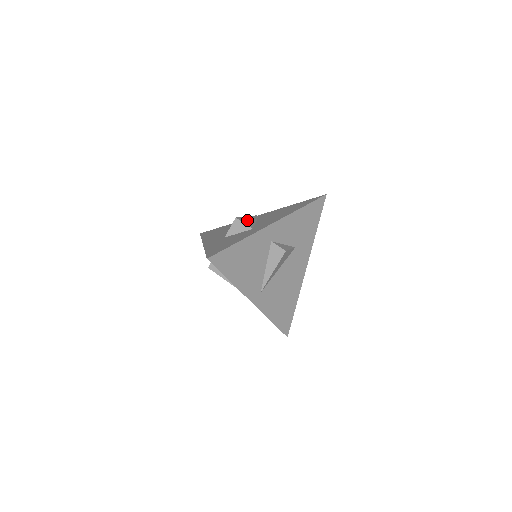
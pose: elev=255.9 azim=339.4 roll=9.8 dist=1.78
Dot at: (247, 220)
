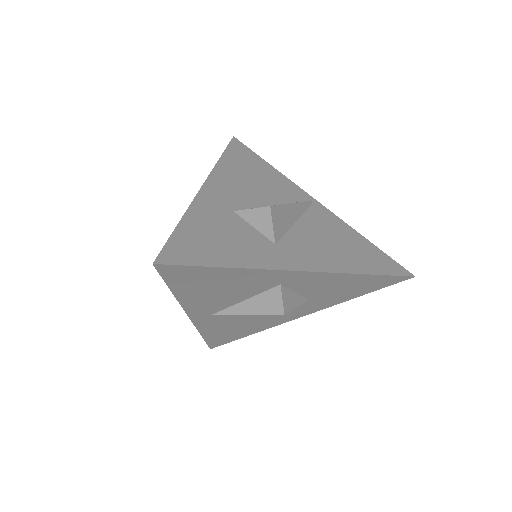
Dot at: (285, 215)
